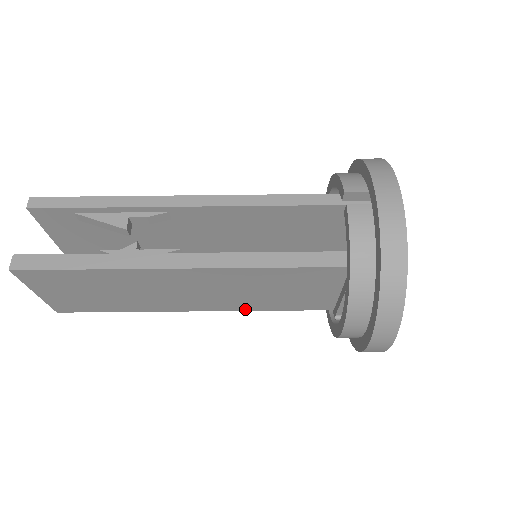
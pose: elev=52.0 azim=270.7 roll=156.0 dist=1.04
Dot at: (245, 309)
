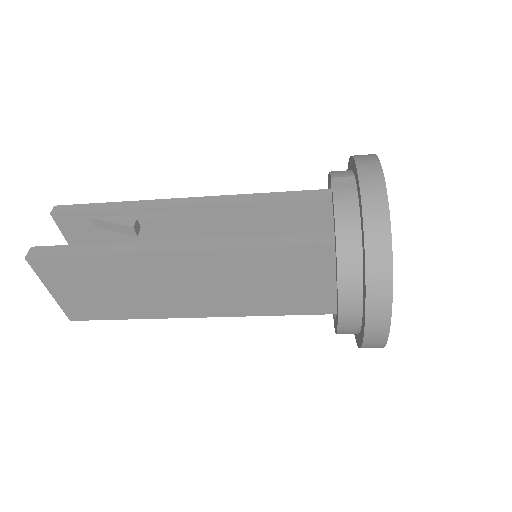
Dot at: (248, 313)
